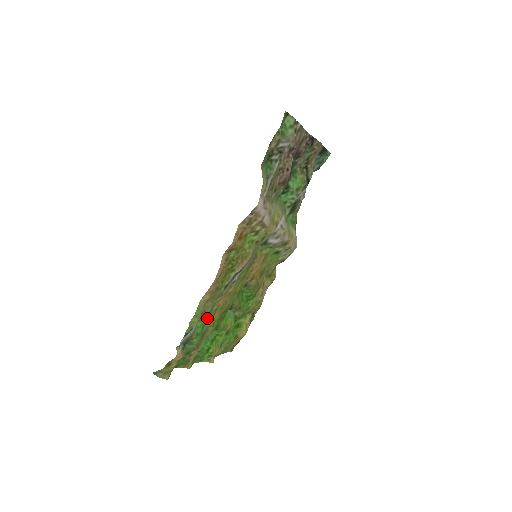
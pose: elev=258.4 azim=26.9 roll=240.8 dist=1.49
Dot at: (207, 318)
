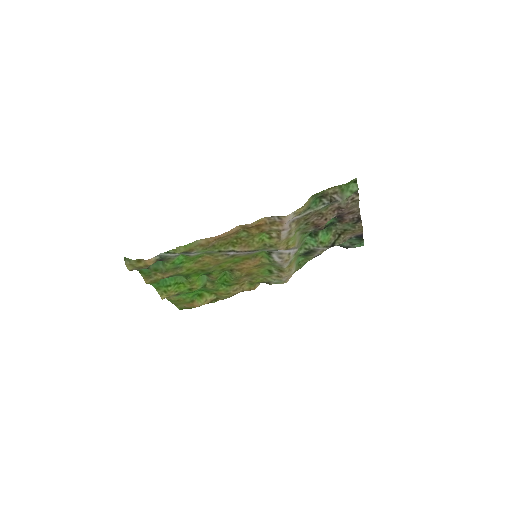
Dot at: (189, 260)
